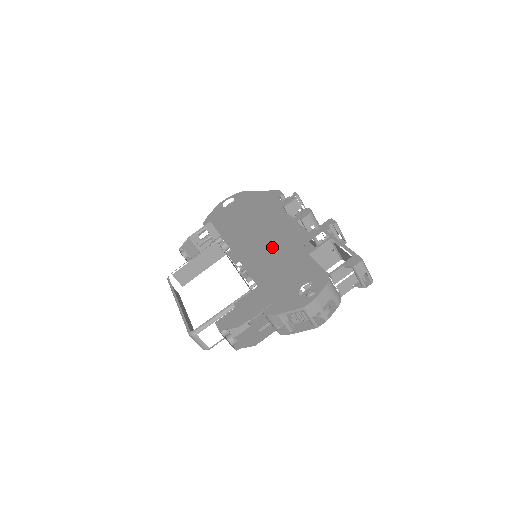
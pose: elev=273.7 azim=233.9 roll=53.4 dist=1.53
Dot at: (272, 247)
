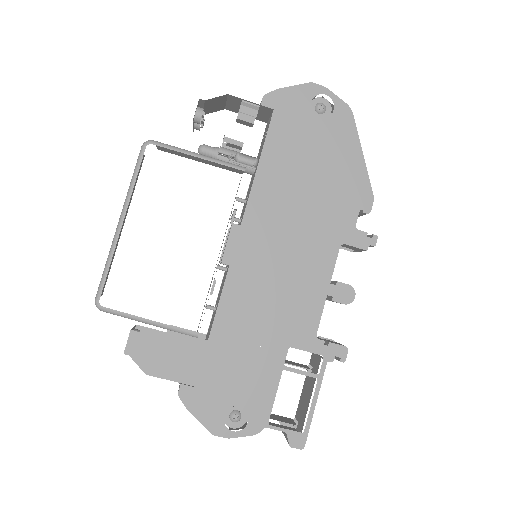
Dot at: (272, 299)
